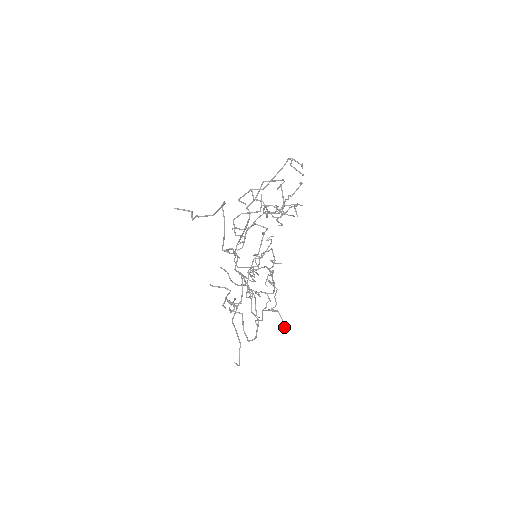
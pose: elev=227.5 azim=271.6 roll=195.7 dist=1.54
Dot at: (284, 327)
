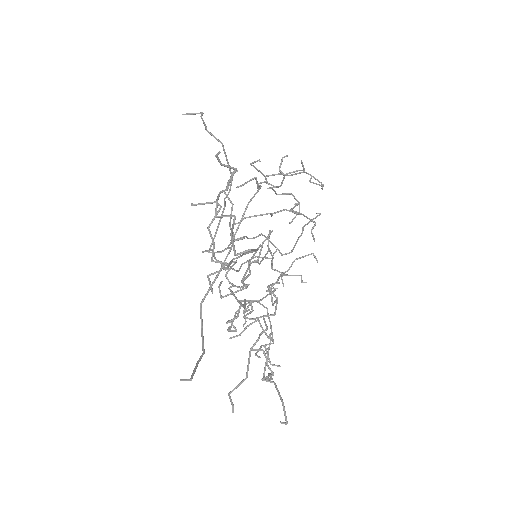
Dot at: occluded
